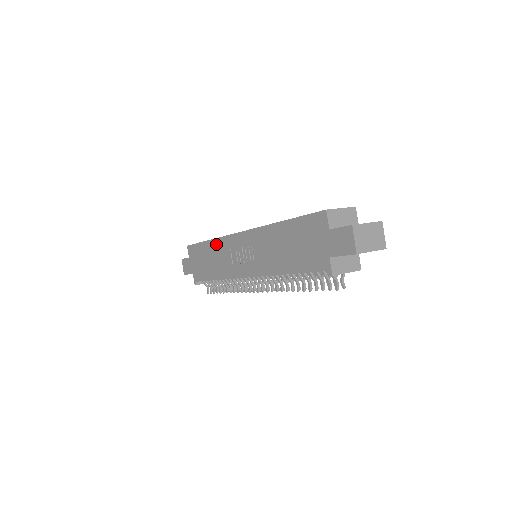
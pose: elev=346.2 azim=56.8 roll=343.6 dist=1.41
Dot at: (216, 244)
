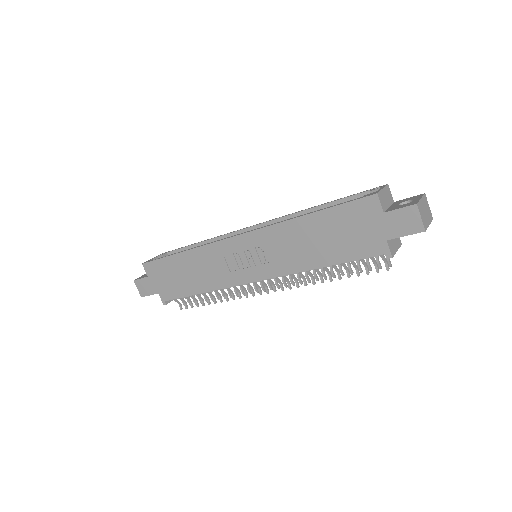
Dot at: (197, 254)
